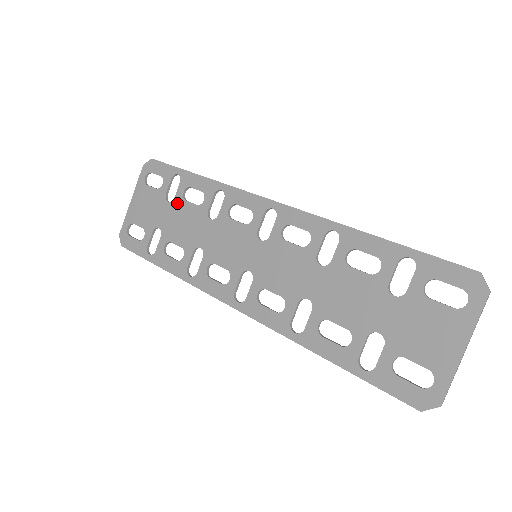
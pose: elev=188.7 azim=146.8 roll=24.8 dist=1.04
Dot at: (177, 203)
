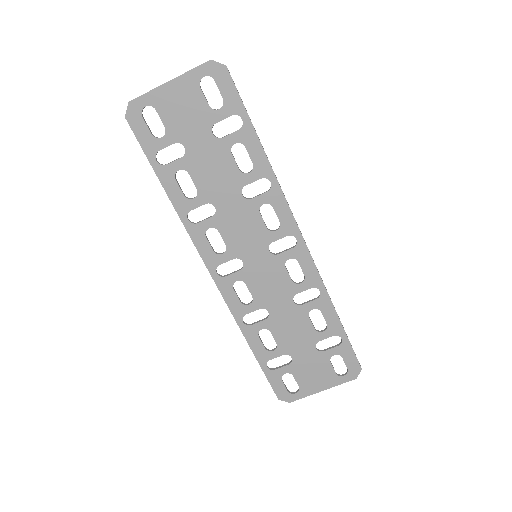
Dot at: (221, 146)
